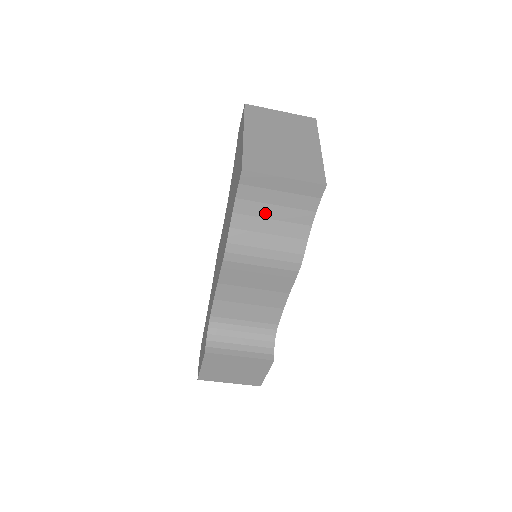
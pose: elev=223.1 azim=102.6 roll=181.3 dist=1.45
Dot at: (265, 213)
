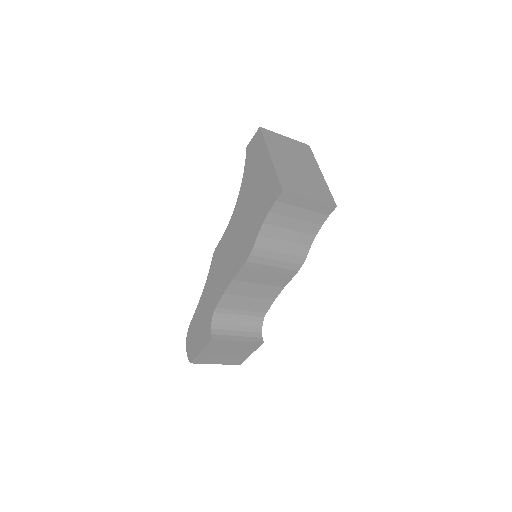
Dot at: (287, 224)
